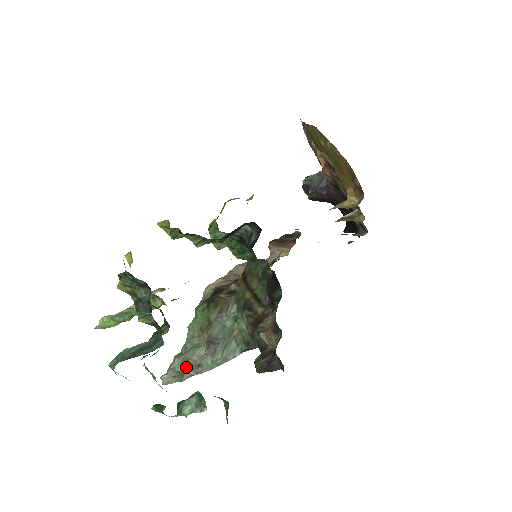
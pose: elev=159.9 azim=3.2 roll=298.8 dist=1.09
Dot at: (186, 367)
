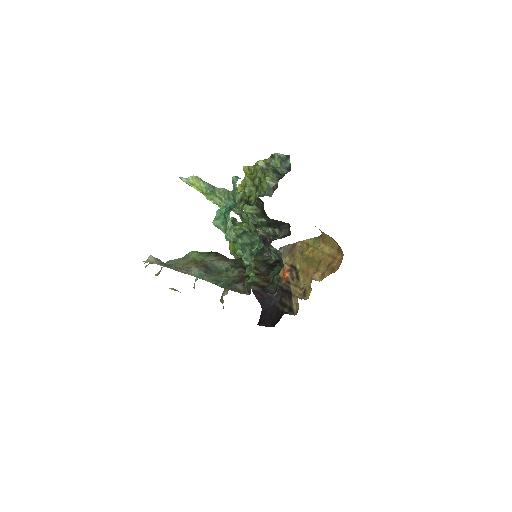
Dot at: (173, 266)
